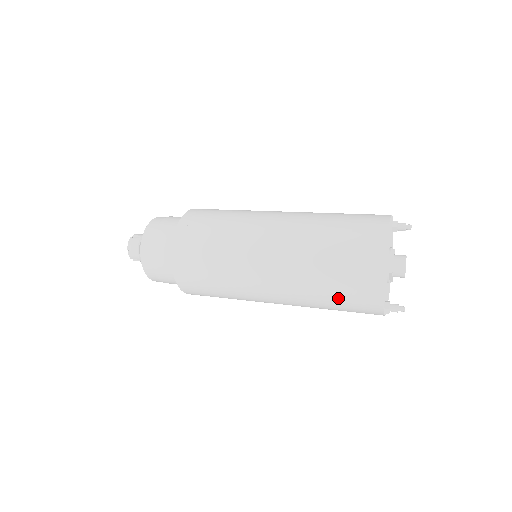
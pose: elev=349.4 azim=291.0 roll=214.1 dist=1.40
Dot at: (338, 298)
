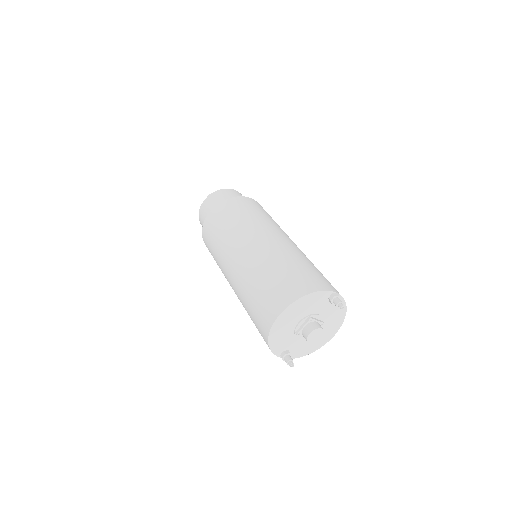
Dot at: occluded
